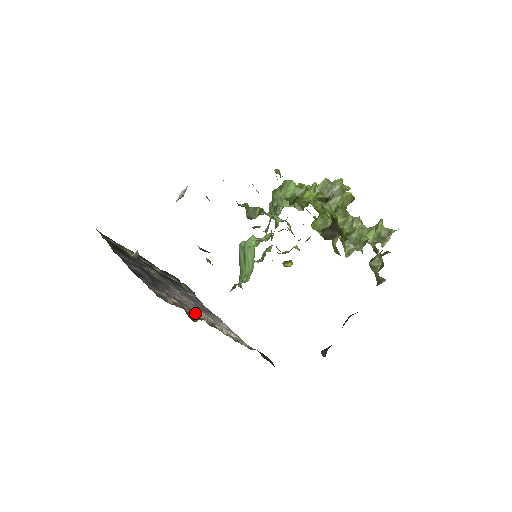
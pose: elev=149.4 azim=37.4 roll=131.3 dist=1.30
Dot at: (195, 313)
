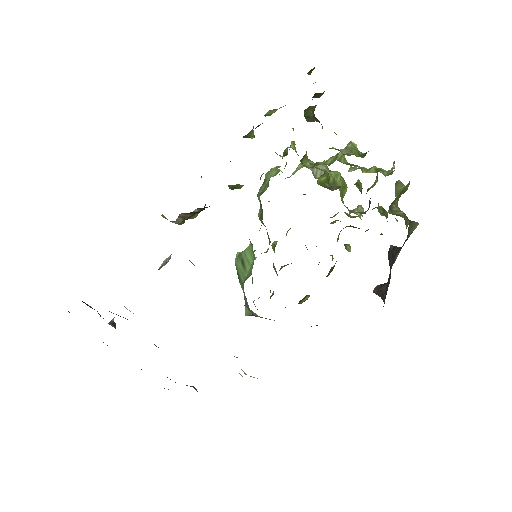
Dot at: occluded
